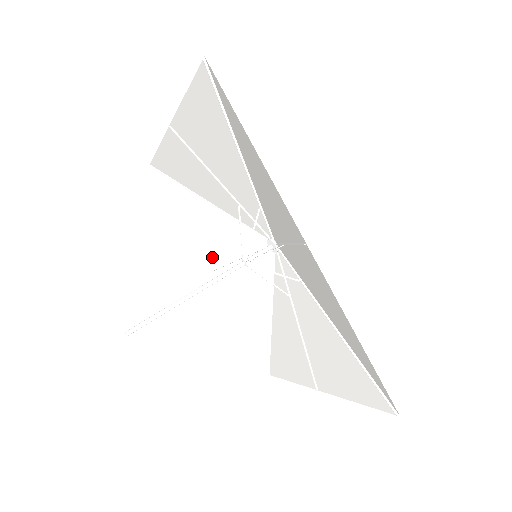
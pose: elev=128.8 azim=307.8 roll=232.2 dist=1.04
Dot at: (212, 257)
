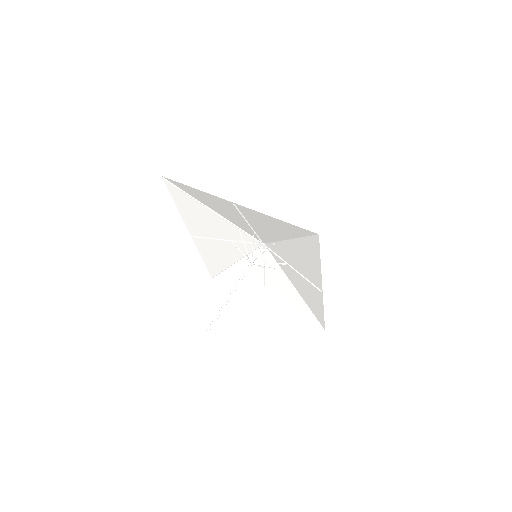
Dot at: (198, 231)
